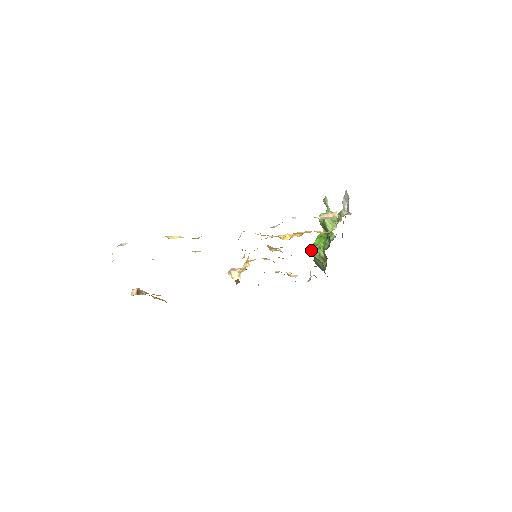
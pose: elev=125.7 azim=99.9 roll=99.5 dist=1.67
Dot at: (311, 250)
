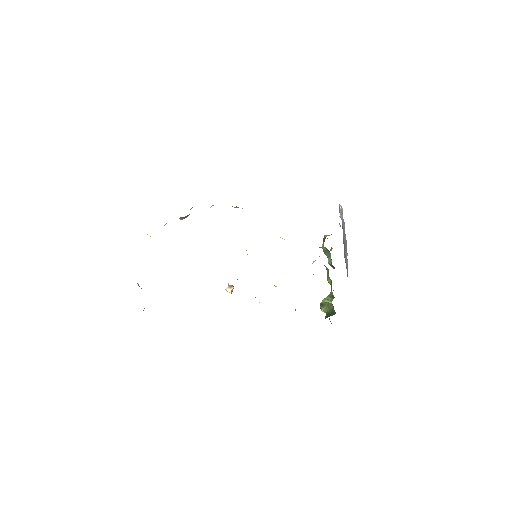
Dot at: (321, 302)
